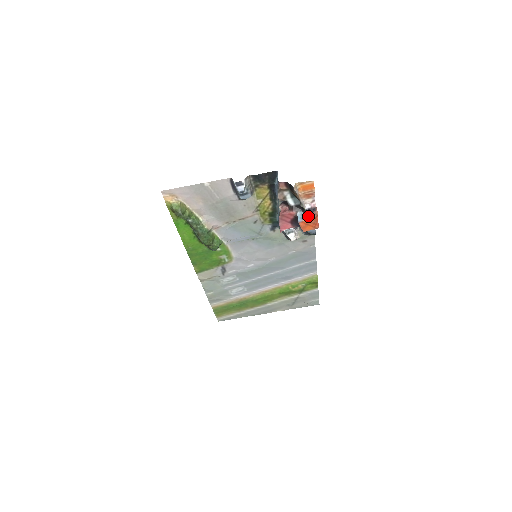
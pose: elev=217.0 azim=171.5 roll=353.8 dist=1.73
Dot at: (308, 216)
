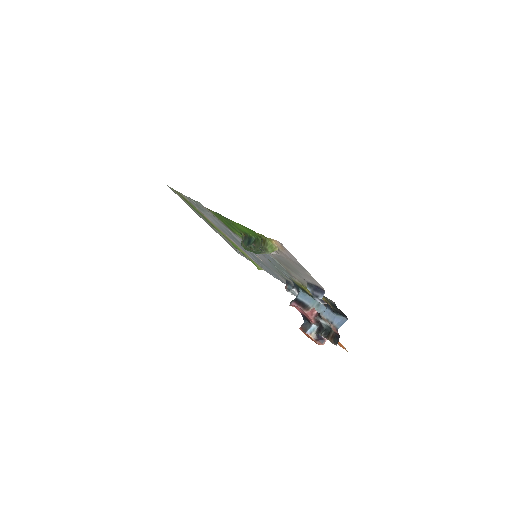
Dot at: (315, 338)
